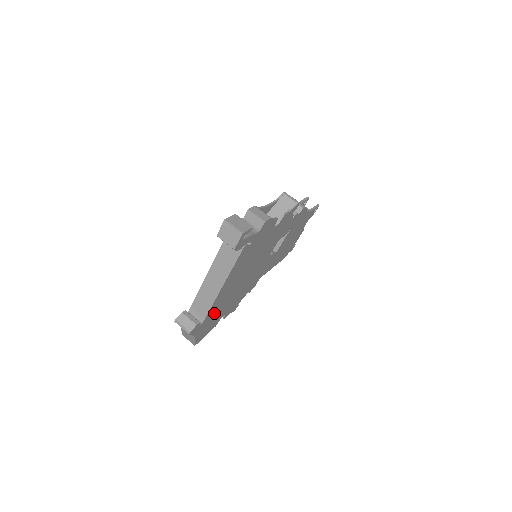
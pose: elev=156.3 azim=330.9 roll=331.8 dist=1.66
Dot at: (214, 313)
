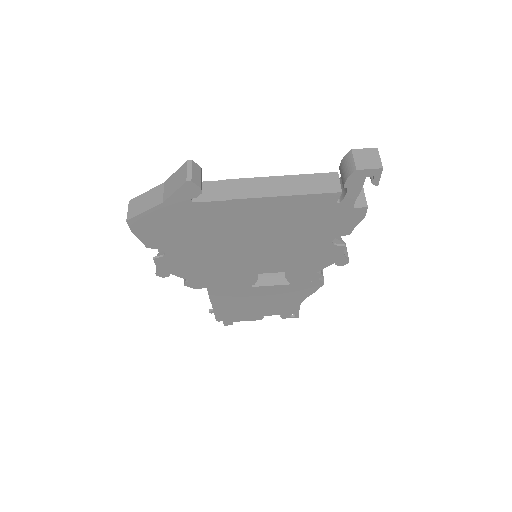
Dot at: (198, 220)
